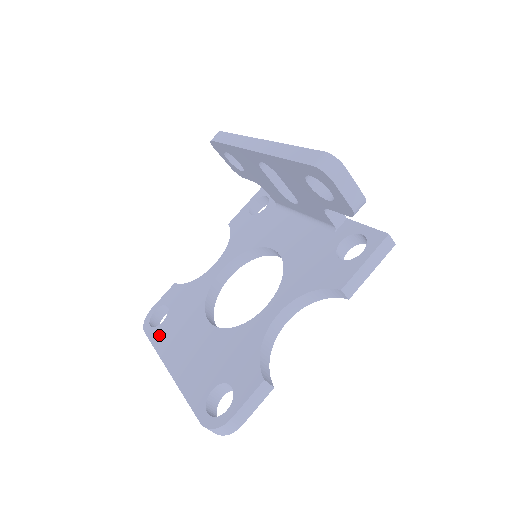
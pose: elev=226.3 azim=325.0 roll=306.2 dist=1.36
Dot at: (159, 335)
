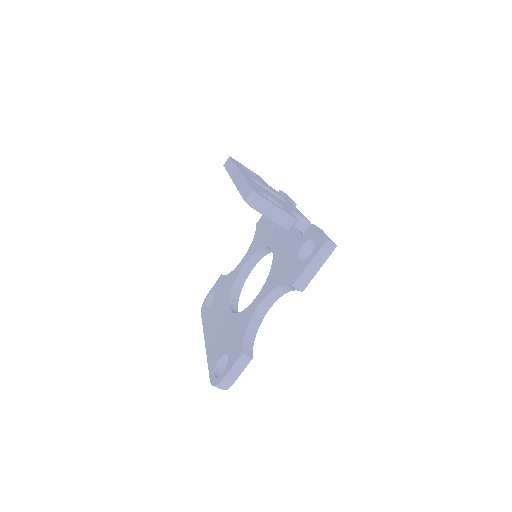
Dot at: (206, 316)
